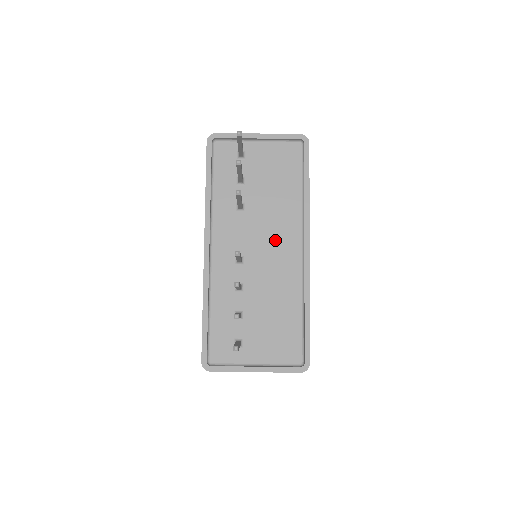
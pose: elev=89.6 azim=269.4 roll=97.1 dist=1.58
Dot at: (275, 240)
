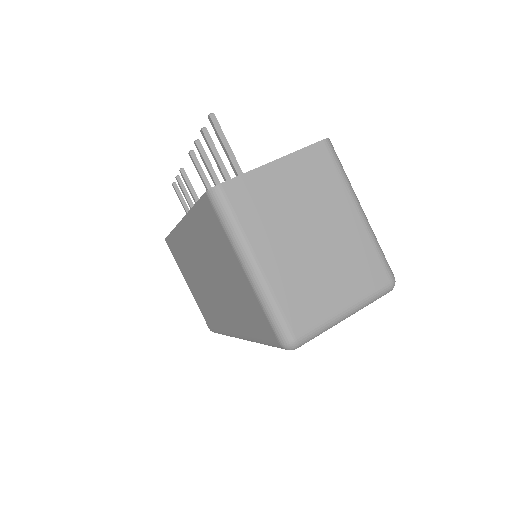
Dot at: occluded
